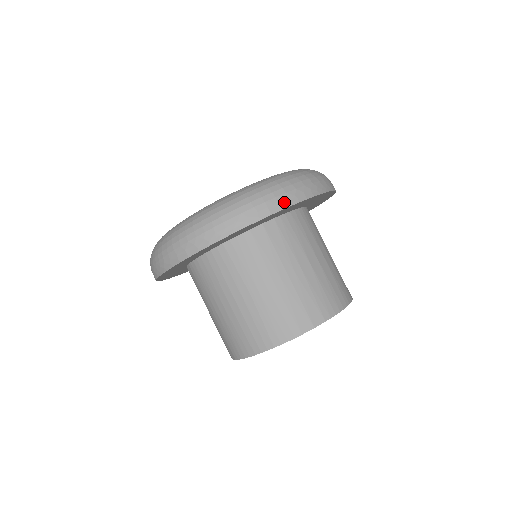
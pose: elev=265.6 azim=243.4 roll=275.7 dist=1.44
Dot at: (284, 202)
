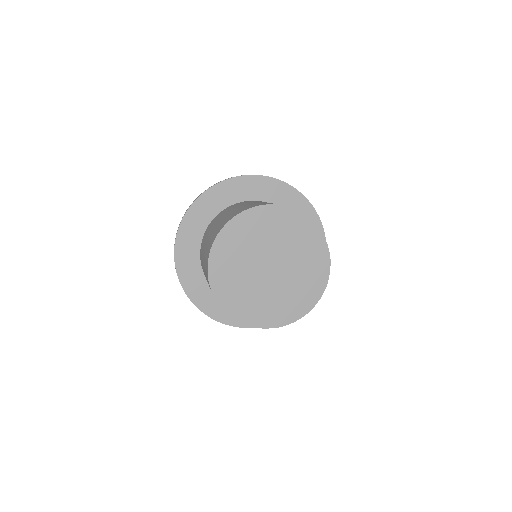
Dot at: (271, 178)
